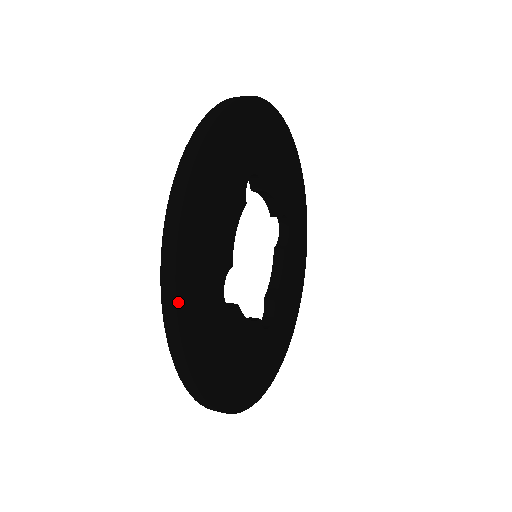
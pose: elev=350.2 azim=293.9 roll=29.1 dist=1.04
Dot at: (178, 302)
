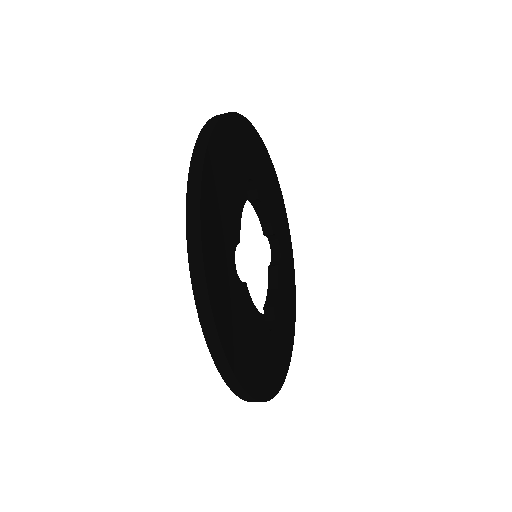
Dot at: (202, 235)
